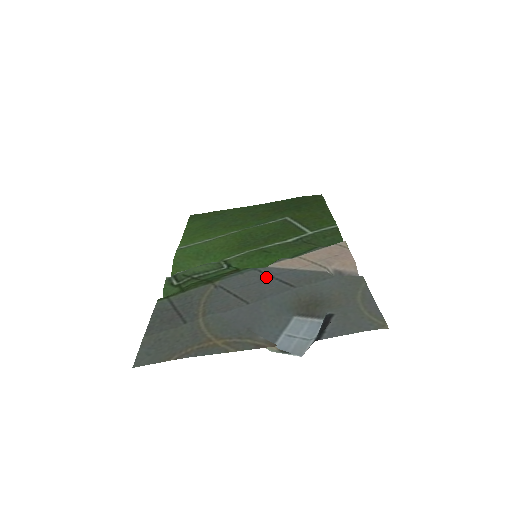
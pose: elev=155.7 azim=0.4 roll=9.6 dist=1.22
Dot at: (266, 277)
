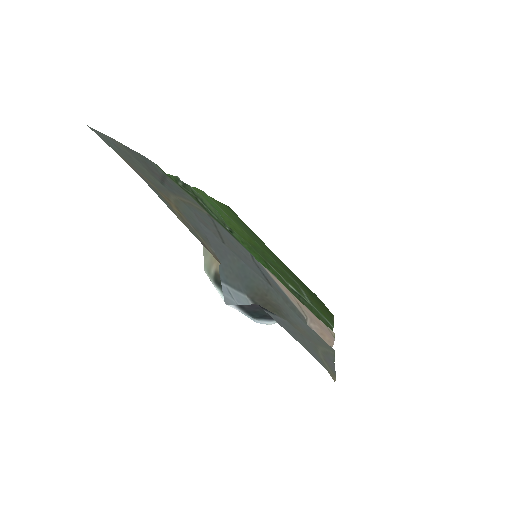
Dot at: (253, 262)
